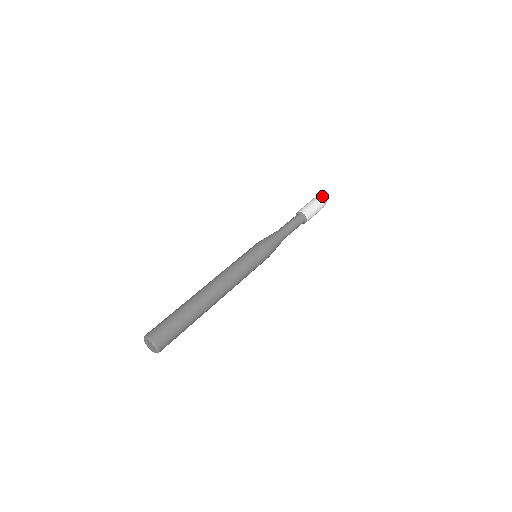
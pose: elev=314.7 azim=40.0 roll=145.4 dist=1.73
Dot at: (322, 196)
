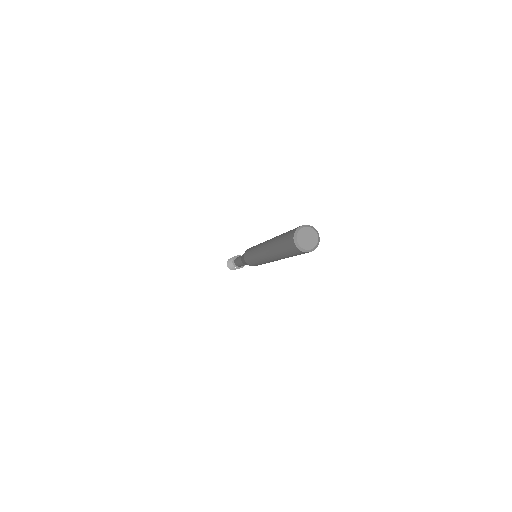
Dot at: occluded
